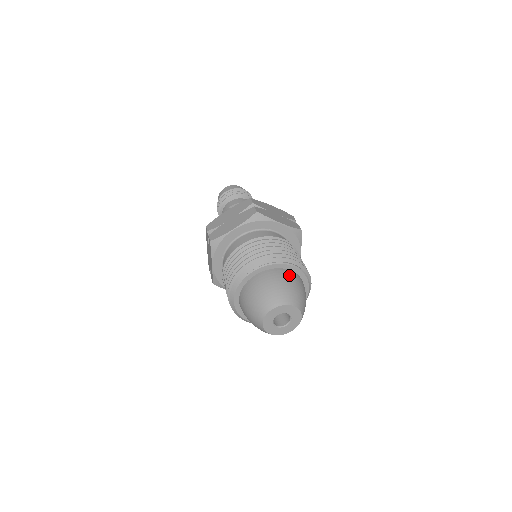
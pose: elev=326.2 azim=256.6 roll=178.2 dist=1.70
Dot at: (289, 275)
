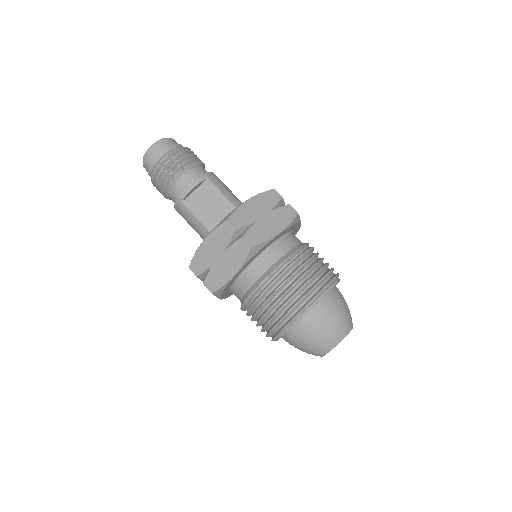
Dot at: (328, 306)
